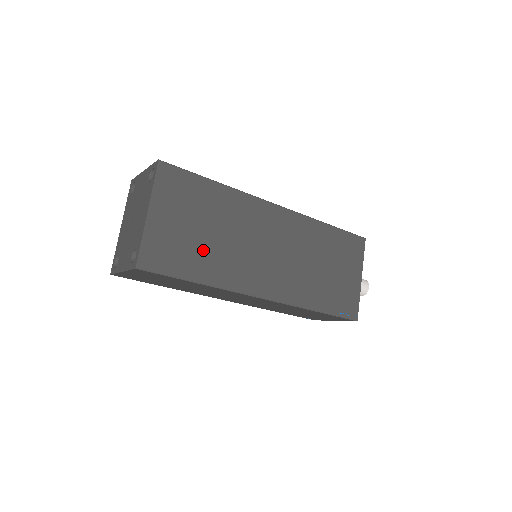
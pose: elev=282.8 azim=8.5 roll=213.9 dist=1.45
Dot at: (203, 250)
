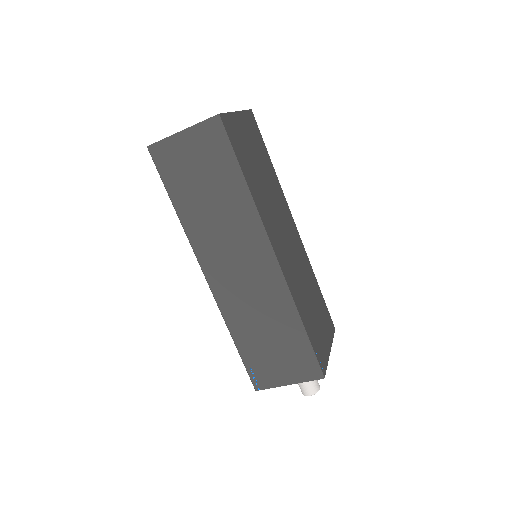
Dot at: (254, 173)
